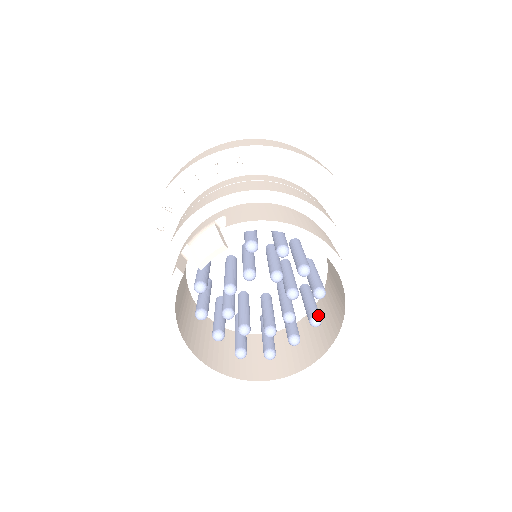
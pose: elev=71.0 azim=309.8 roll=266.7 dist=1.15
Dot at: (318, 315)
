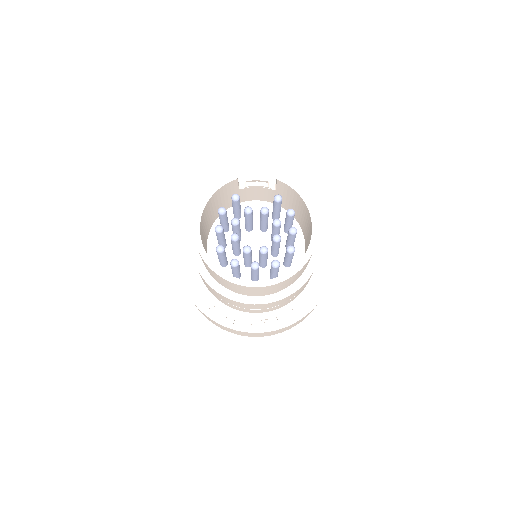
Dot at: occluded
